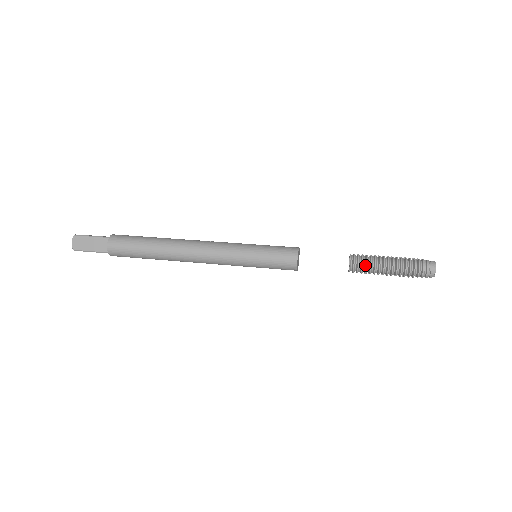
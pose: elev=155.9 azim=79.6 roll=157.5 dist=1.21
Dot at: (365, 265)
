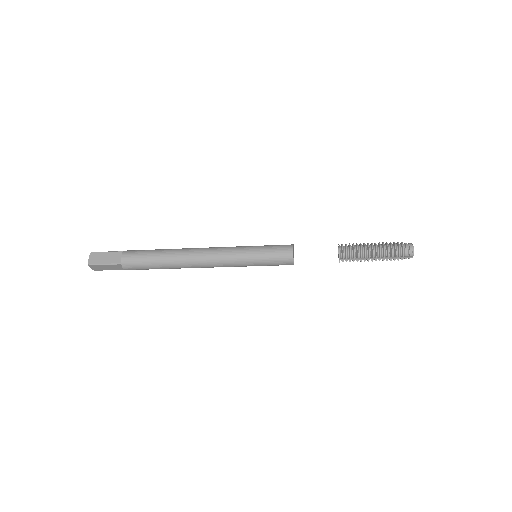
Dot at: (352, 250)
